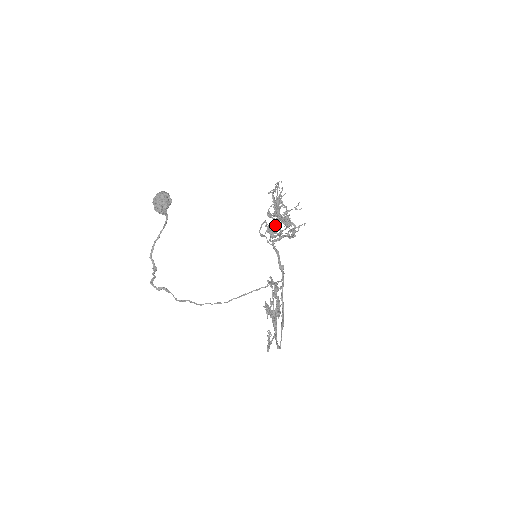
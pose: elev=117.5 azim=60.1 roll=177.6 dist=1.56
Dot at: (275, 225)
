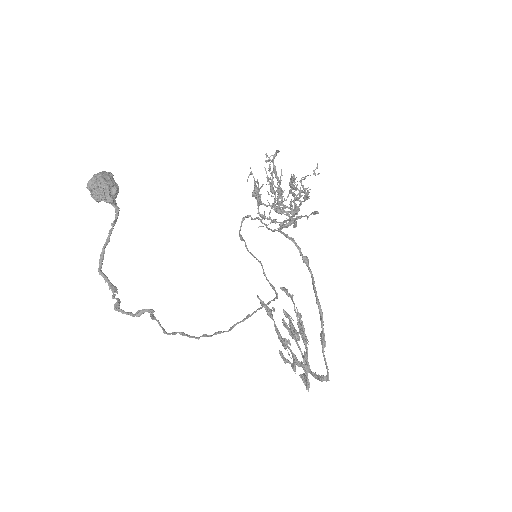
Dot at: (281, 205)
